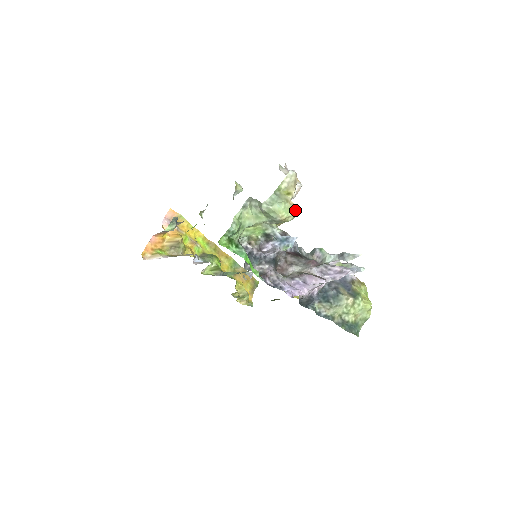
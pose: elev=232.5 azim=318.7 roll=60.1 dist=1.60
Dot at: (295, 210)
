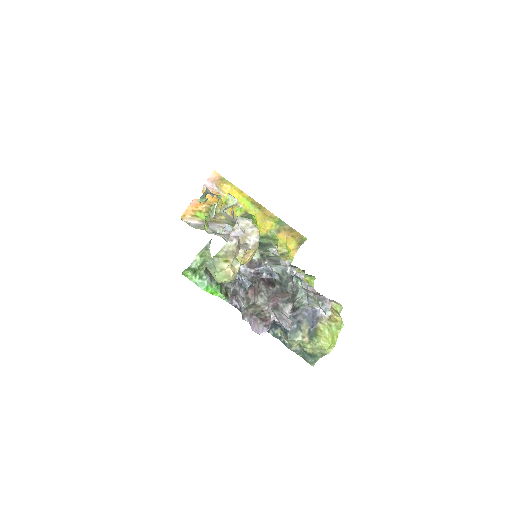
Dot at: (231, 277)
